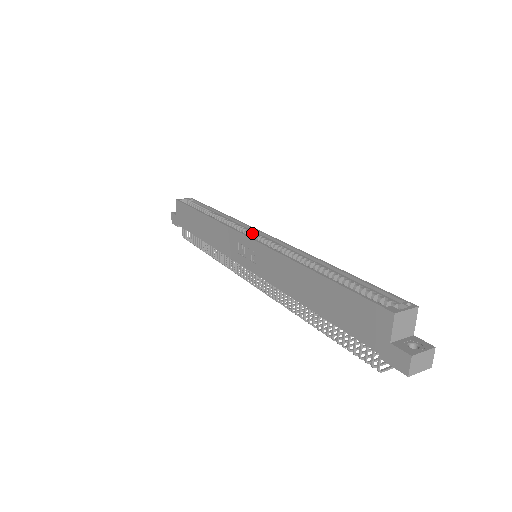
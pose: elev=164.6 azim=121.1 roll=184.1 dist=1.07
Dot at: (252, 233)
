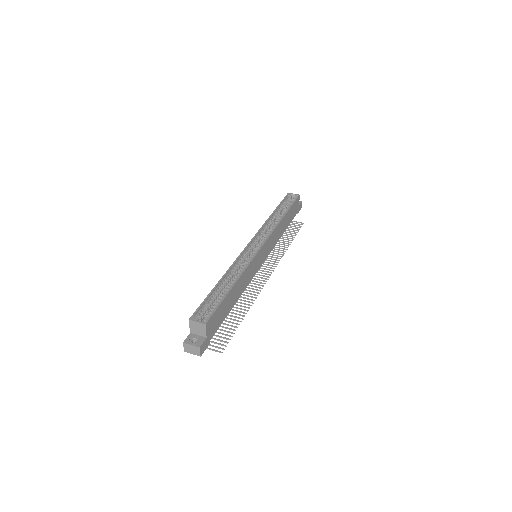
Dot at: (262, 241)
